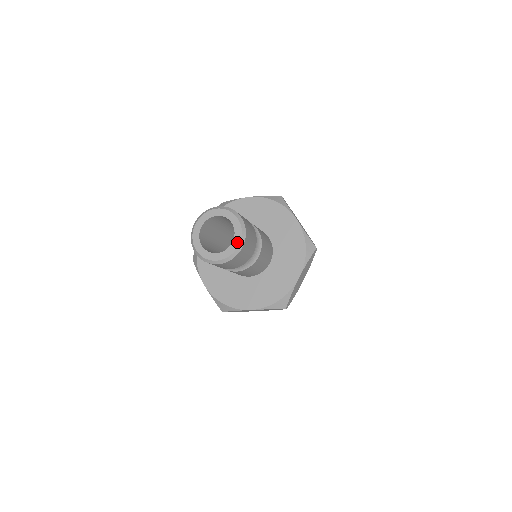
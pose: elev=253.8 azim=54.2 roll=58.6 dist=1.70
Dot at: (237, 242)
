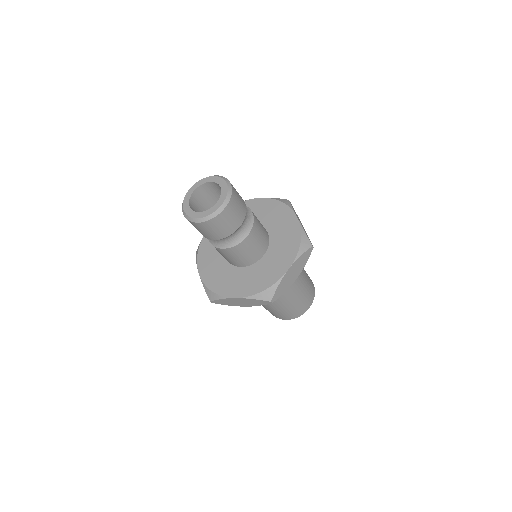
Dot at: (221, 202)
